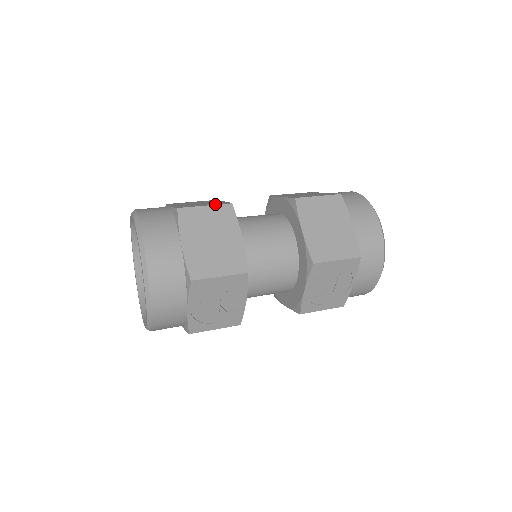
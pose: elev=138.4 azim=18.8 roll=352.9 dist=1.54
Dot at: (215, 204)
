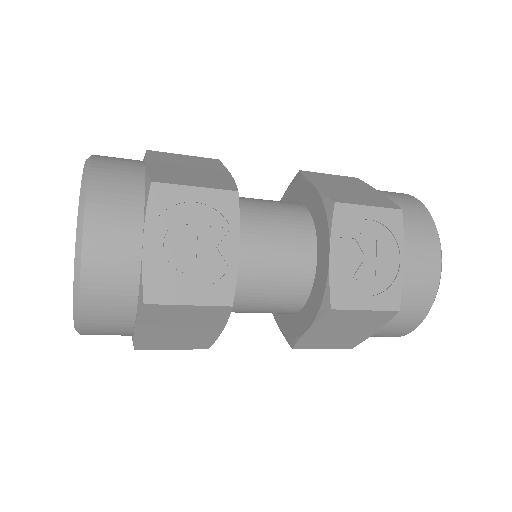
Dot at: occluded
